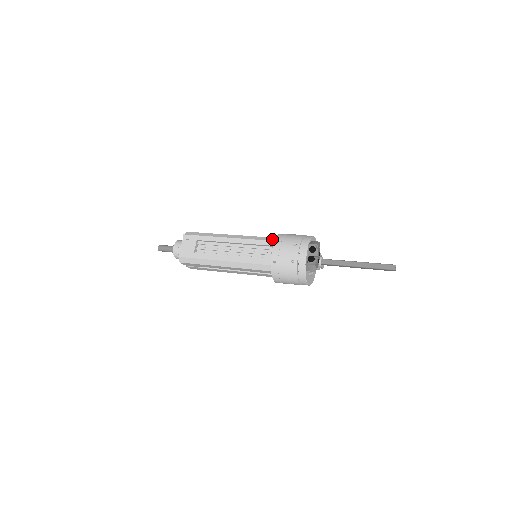
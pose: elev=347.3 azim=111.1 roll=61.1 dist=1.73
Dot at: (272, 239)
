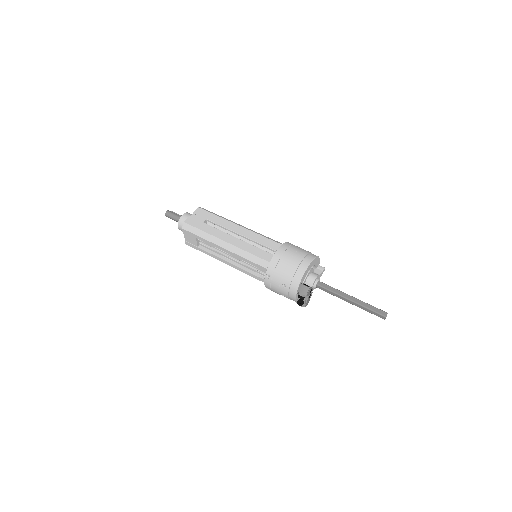
Dot at: (264, 265)
